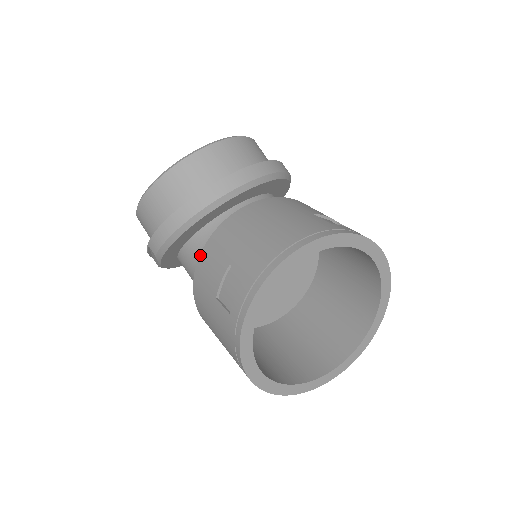
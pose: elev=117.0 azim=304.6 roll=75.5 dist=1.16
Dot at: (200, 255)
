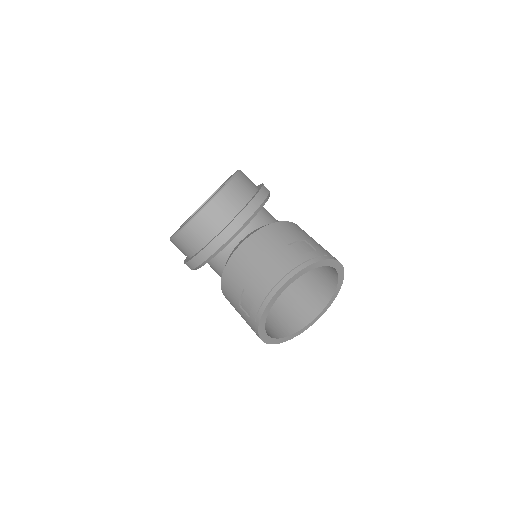
Dot at: (222, 275)
